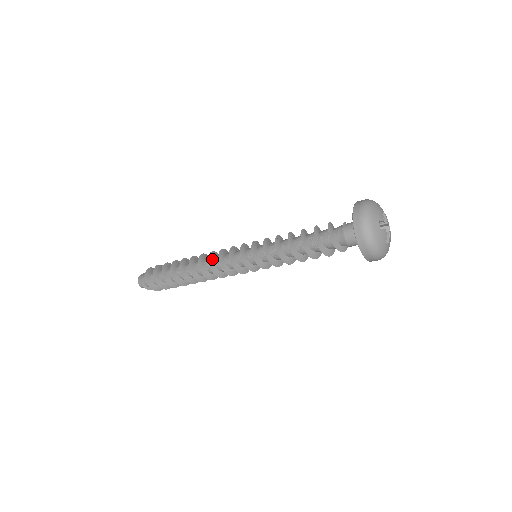
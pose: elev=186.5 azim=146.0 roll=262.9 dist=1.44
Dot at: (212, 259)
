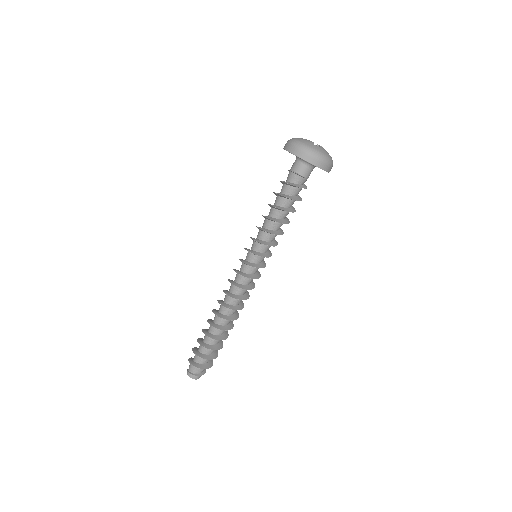
Dot at: (232, 295)
